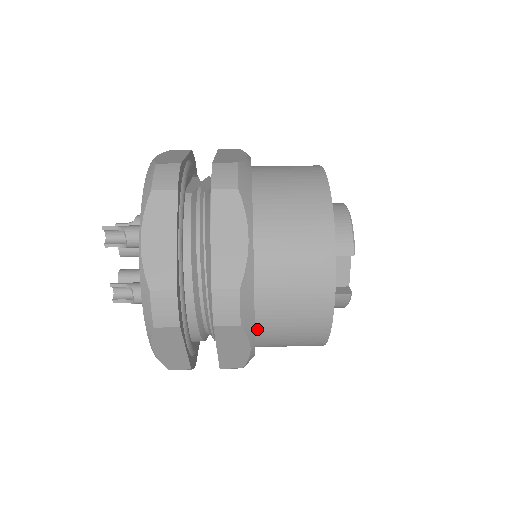
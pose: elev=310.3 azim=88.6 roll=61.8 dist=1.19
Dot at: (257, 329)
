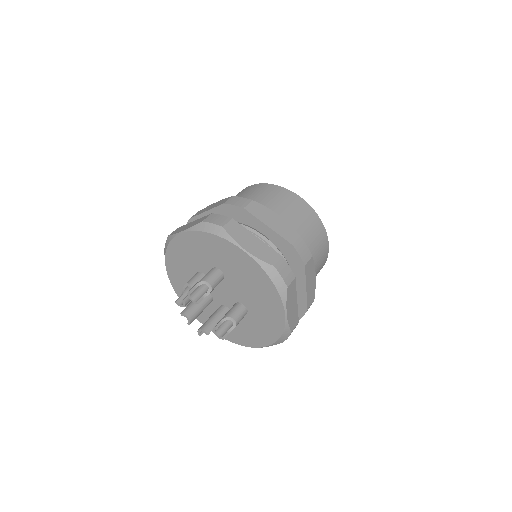
Dot at: occluded
